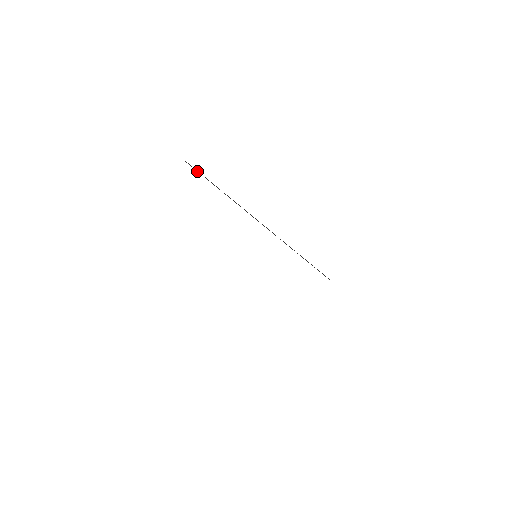
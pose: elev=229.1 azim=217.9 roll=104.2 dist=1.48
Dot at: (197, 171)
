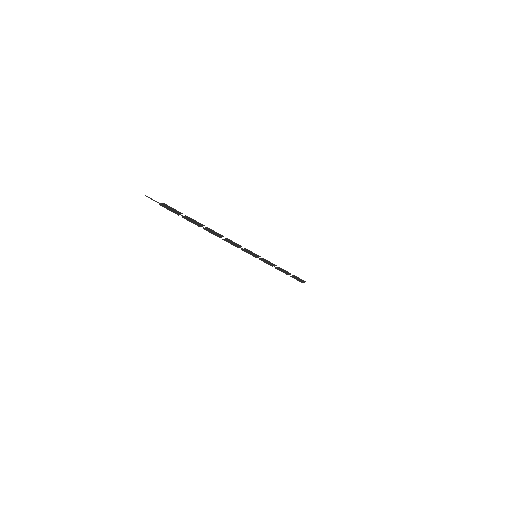
Dot at: occluded
